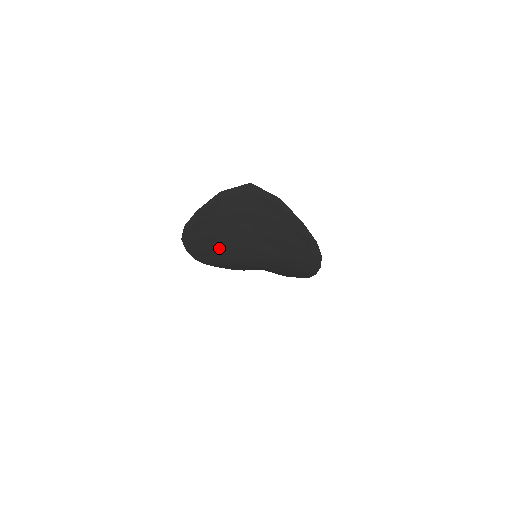
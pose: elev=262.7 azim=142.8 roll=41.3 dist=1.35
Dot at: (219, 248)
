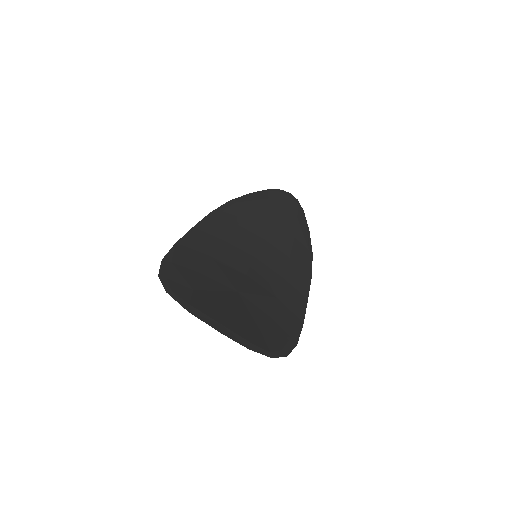
Dot at: (209, 259)
